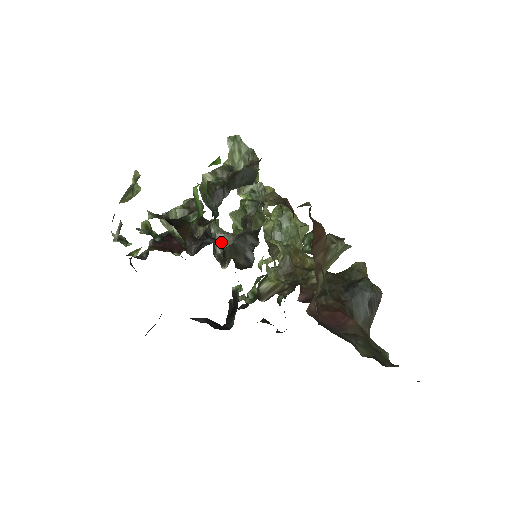
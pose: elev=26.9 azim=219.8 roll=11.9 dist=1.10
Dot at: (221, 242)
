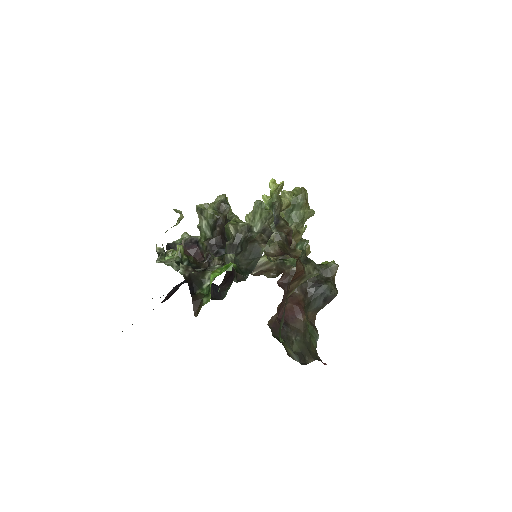
Dot at: occluded
